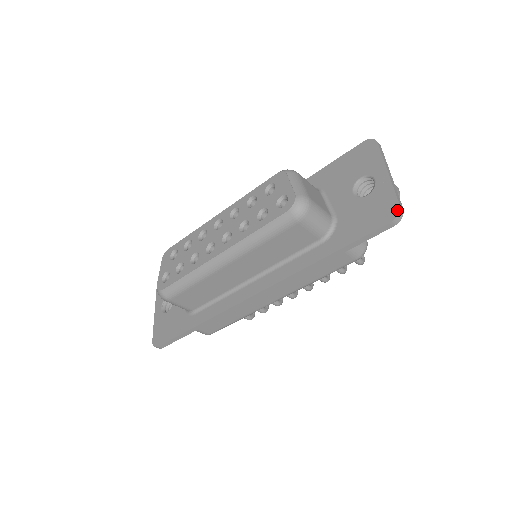
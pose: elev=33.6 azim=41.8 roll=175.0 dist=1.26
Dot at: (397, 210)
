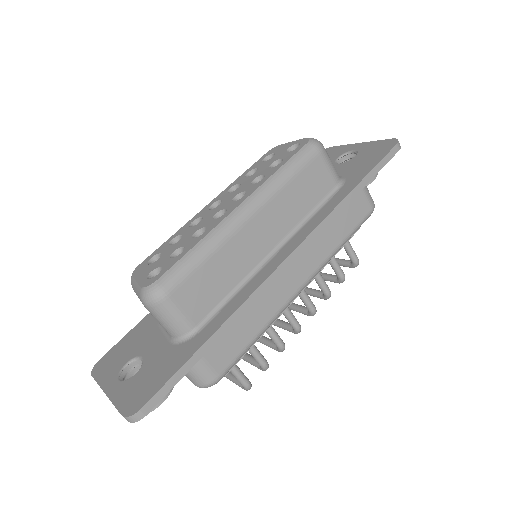
Dot at: (394, 140)
